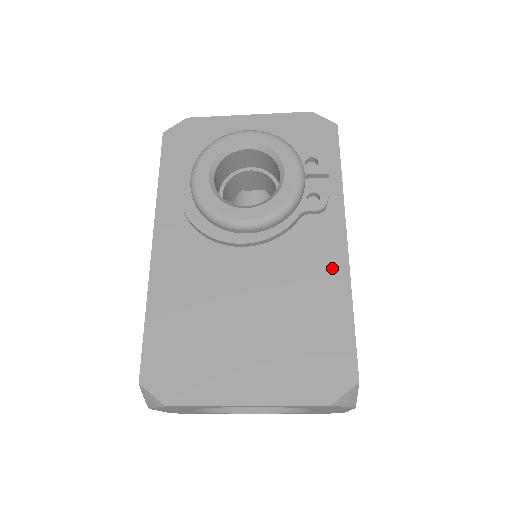
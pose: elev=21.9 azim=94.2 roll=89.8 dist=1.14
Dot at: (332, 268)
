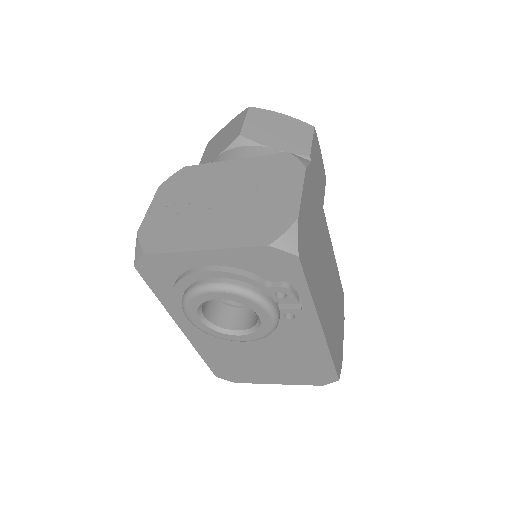
Dot at: (314, 343)
